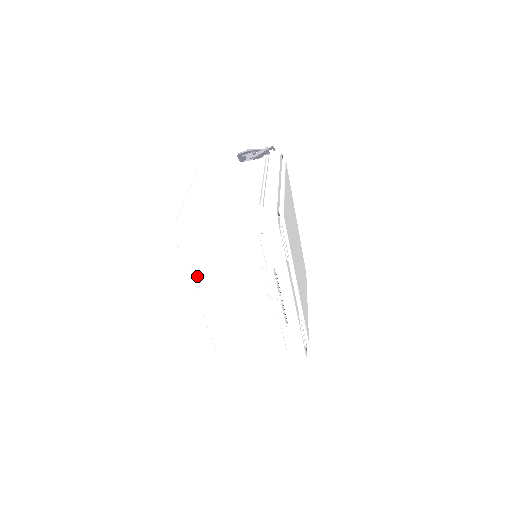
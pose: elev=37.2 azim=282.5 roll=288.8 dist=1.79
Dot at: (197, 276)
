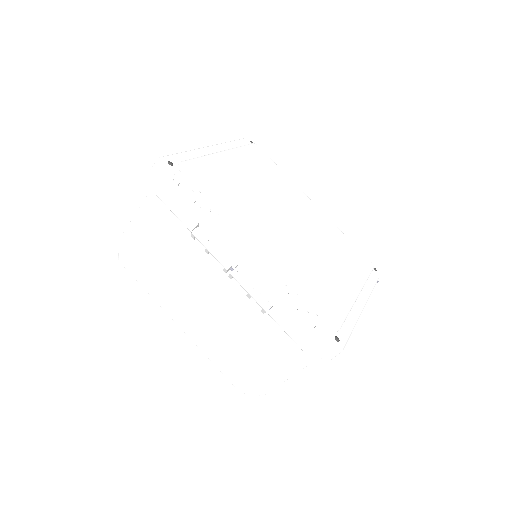
Dot at: (155, 291)
